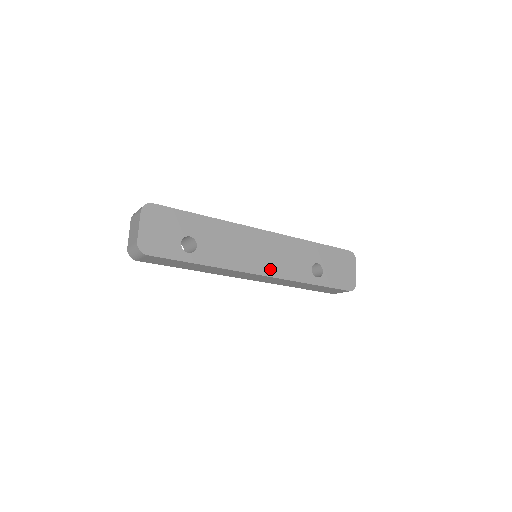
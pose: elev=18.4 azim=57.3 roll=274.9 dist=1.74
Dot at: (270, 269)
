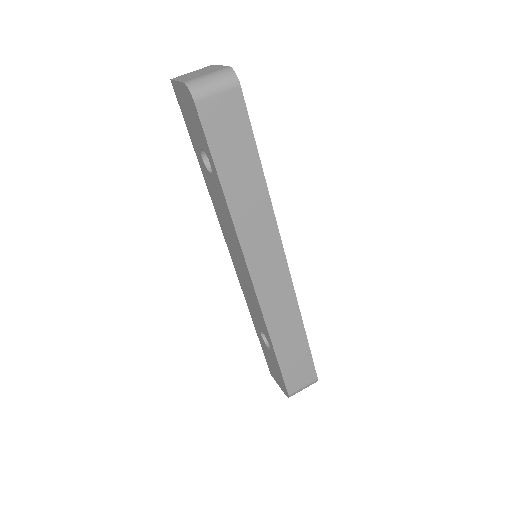
Dot at: occluded
